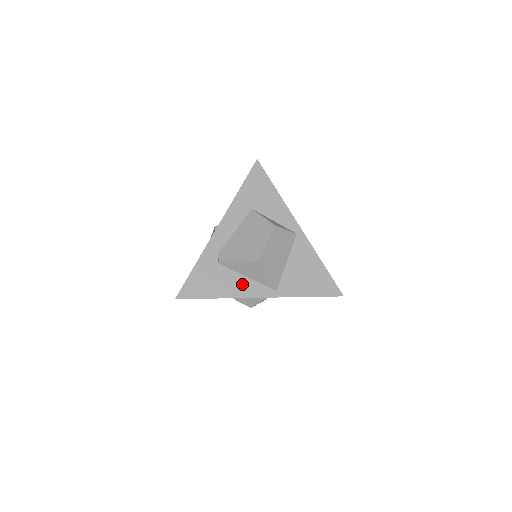
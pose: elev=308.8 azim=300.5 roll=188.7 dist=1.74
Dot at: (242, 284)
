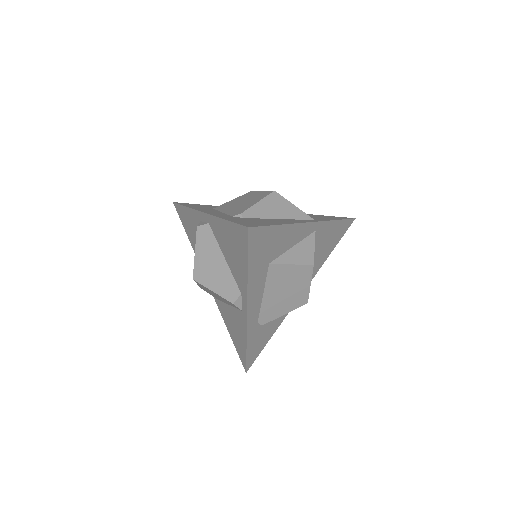
Dot at: (284, 220)
